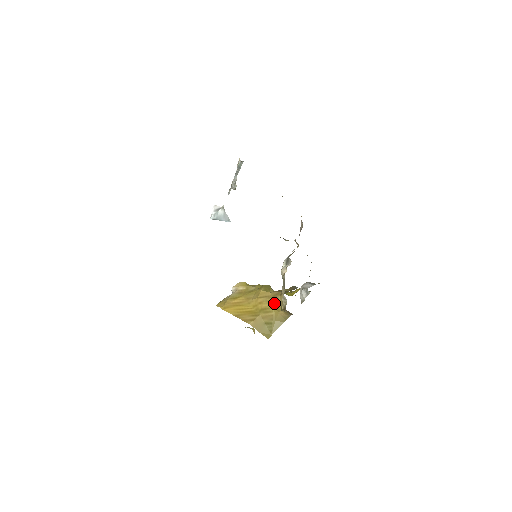
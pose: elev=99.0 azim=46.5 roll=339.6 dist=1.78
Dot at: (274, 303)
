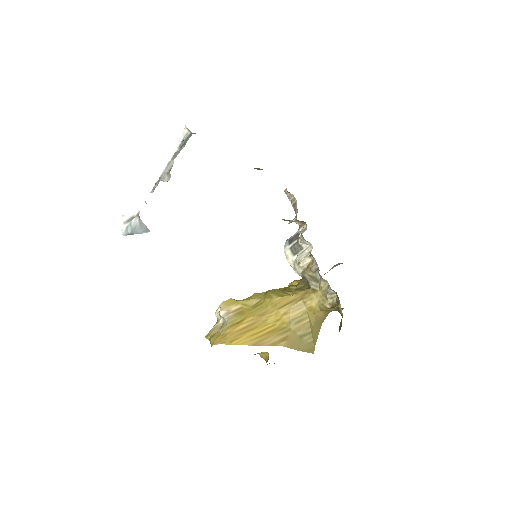
Dot at: (307, 306)
